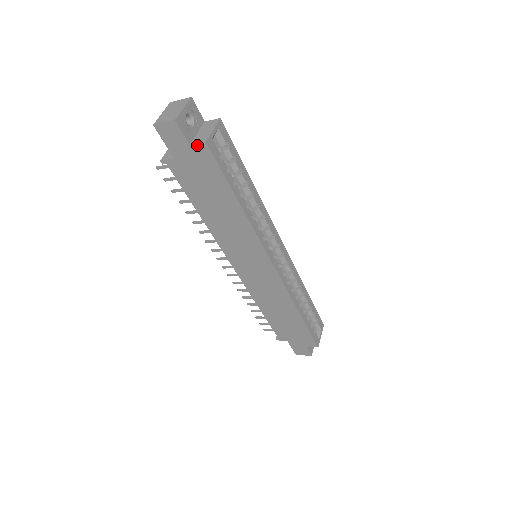
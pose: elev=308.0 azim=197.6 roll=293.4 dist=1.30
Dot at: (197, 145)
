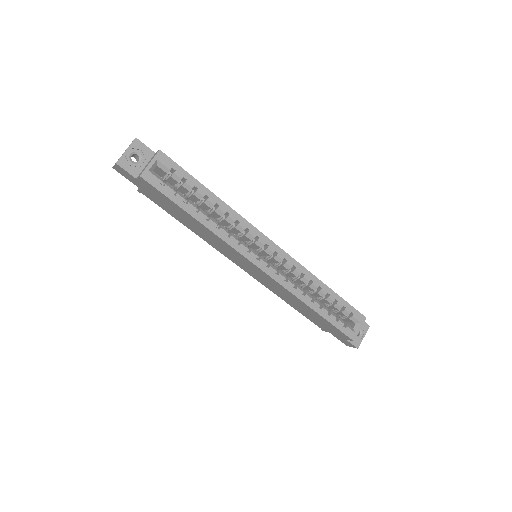
Dot at: (139, 178)
